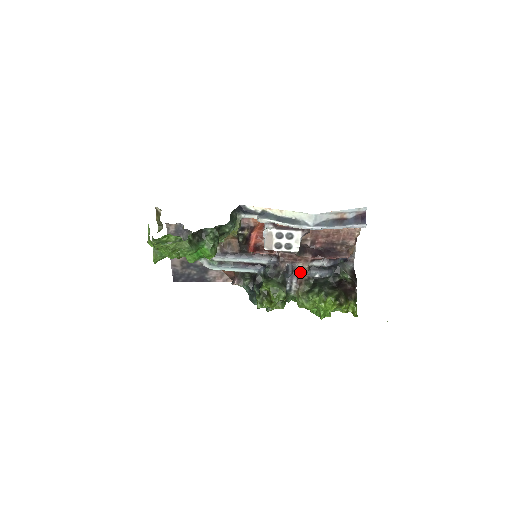
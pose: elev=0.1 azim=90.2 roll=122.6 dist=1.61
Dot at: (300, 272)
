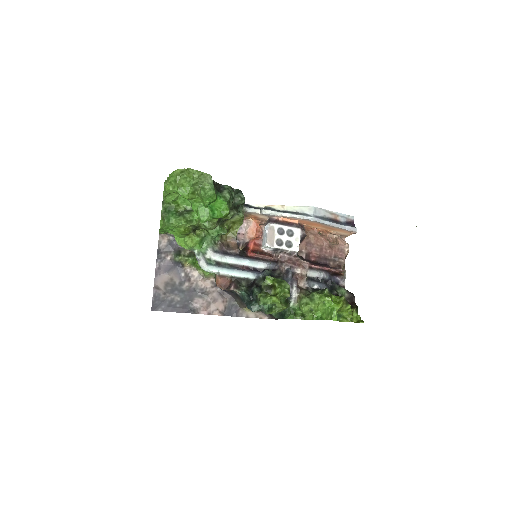
Dot at: (299, 279)
